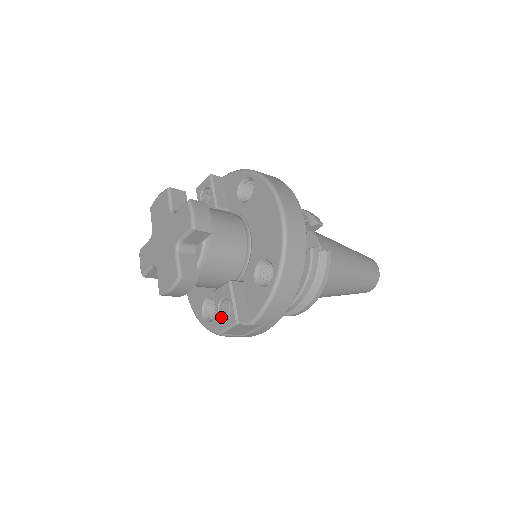
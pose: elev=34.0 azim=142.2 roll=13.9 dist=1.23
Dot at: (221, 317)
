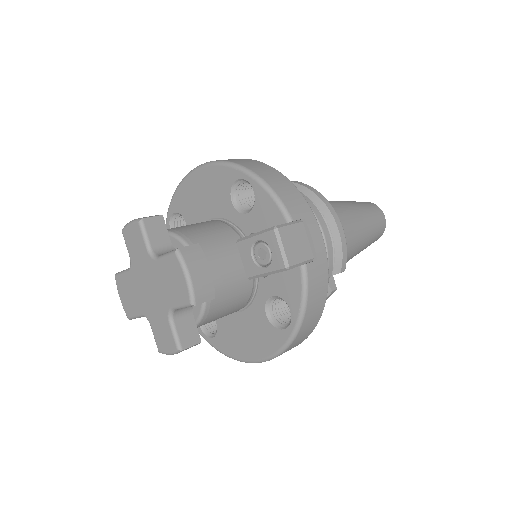
Dot at: (270, 262)
